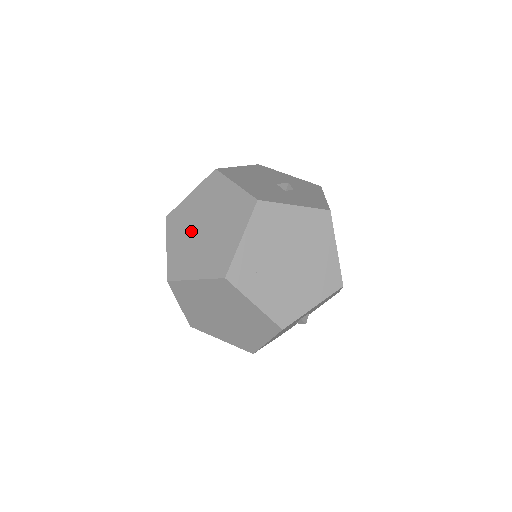
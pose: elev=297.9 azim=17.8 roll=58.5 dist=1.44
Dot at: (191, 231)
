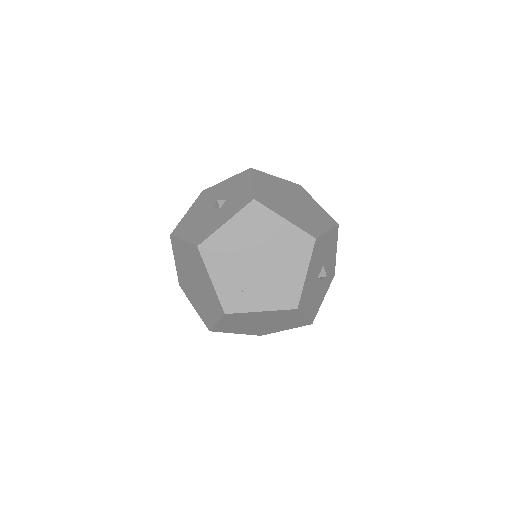
Dot at: (193, 289)
